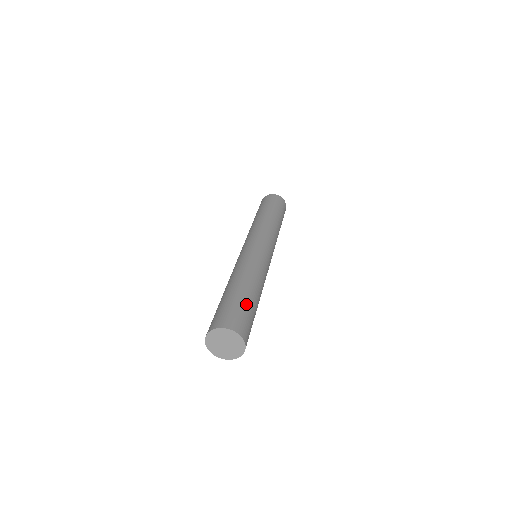
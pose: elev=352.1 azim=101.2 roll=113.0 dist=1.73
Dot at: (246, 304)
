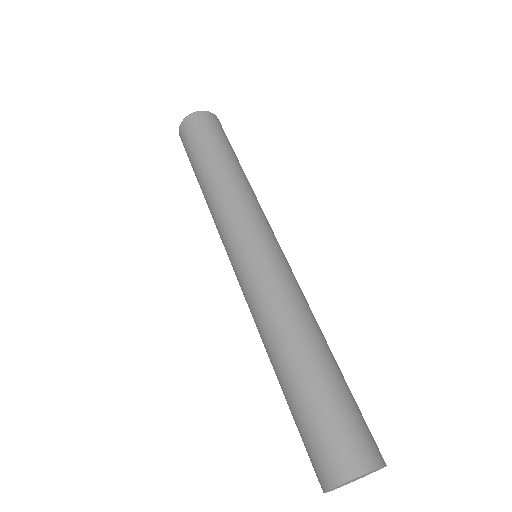
Dot at: (346, 392)
